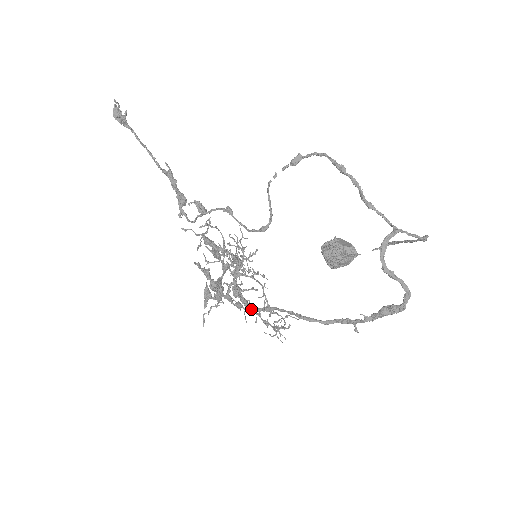
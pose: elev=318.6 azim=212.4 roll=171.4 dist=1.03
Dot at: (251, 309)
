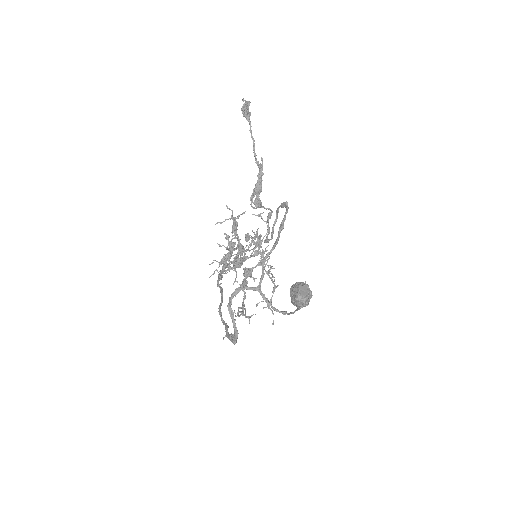
Dot at: occluded
